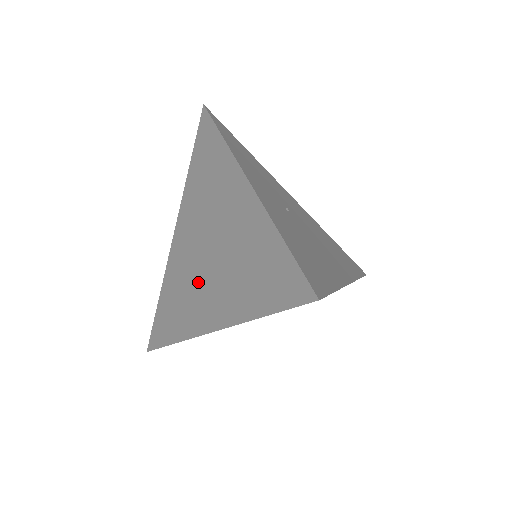
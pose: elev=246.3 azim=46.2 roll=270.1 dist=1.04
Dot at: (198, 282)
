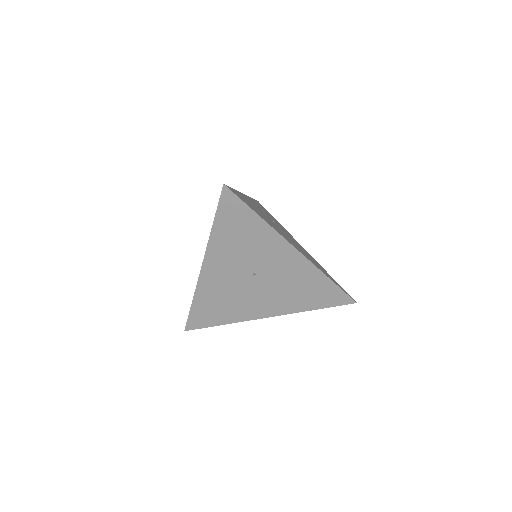
Dot at: occluded
